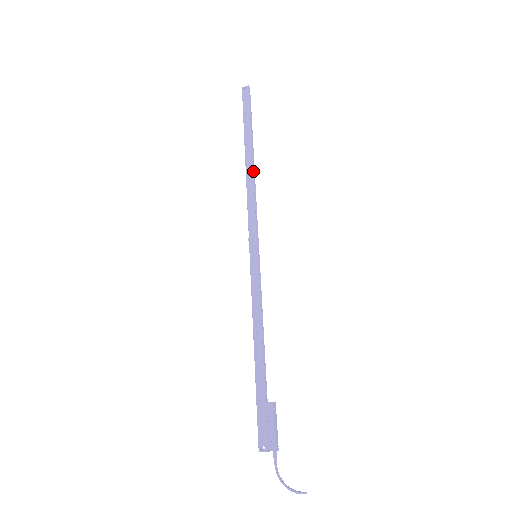
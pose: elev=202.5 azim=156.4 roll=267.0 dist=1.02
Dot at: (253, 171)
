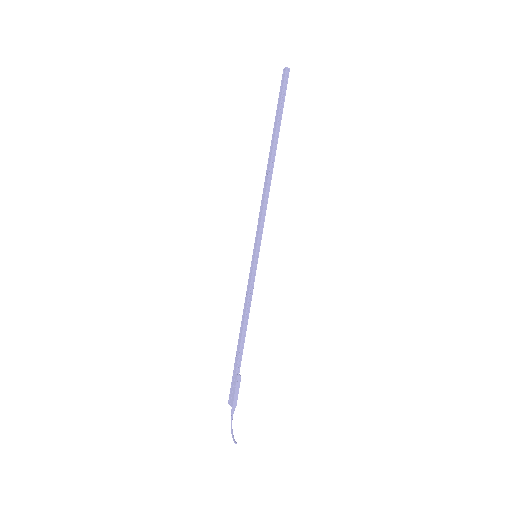
Dot at: (270, 171)
